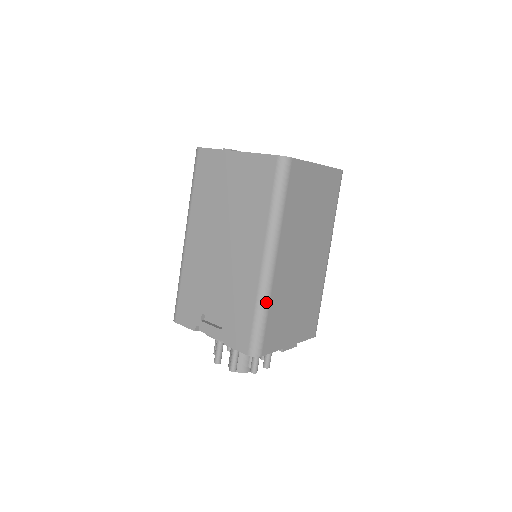
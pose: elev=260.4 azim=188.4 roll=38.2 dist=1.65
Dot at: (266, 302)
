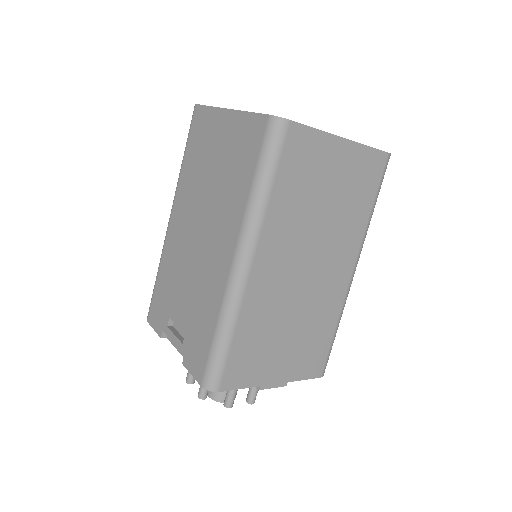
Dot at: (231, 320)
